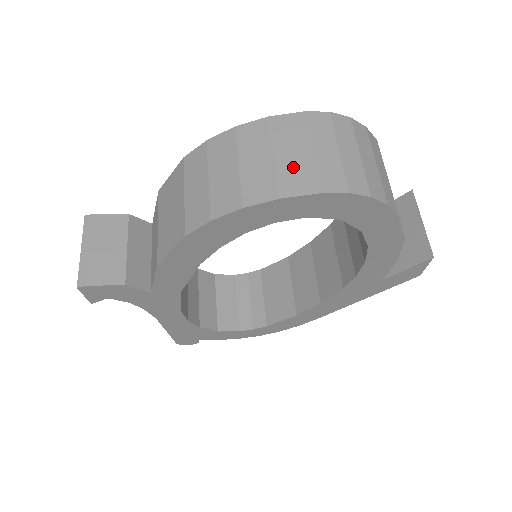
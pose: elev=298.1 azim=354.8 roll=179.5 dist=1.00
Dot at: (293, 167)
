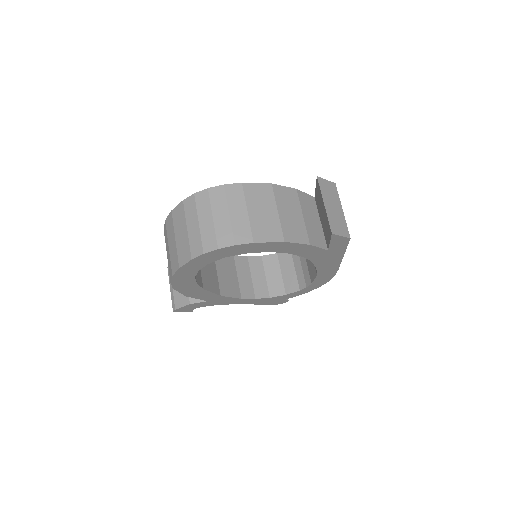
Dot at: (182, 245)
